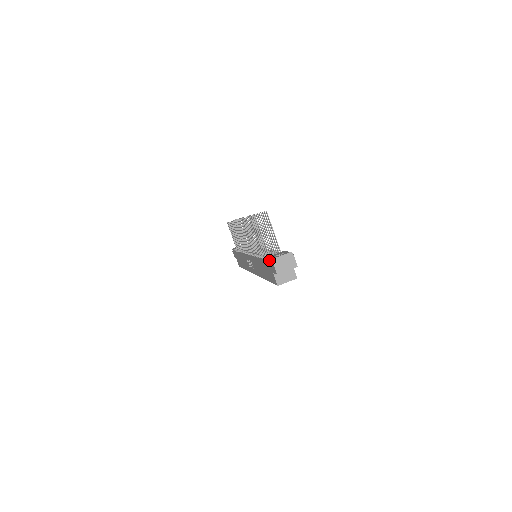
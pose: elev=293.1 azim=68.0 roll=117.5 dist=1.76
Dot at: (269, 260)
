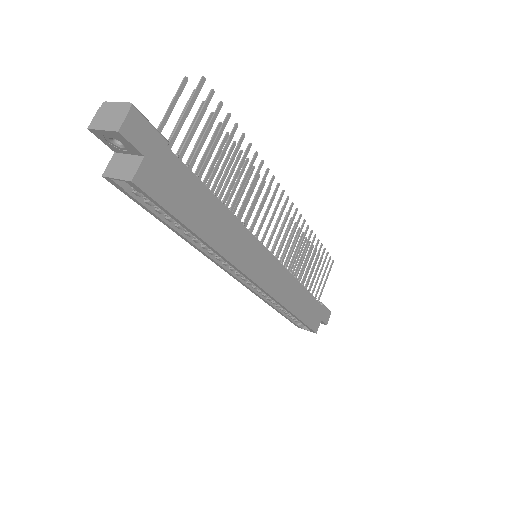
Dot at: occluded
